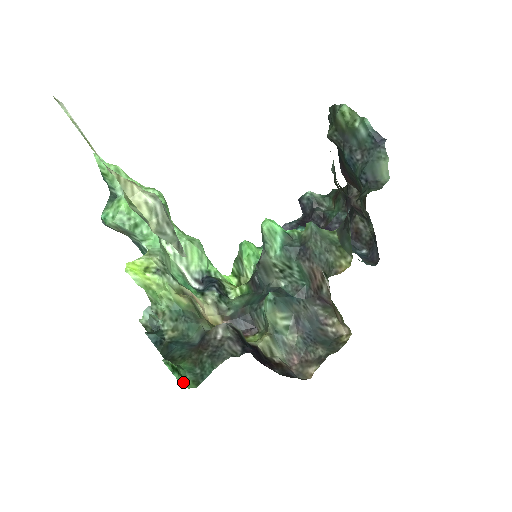
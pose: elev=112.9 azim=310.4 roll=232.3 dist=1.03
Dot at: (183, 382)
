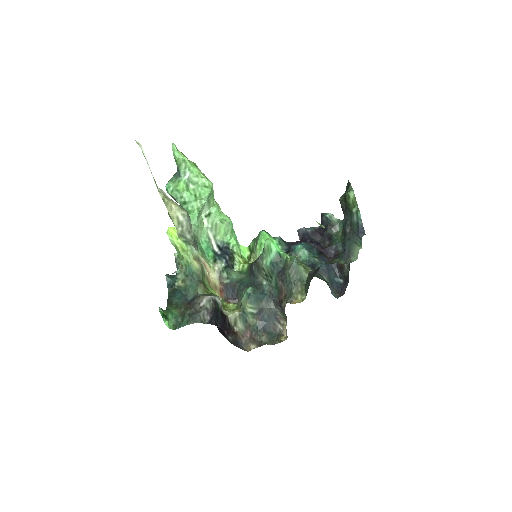
Dot at: (167, 324)
